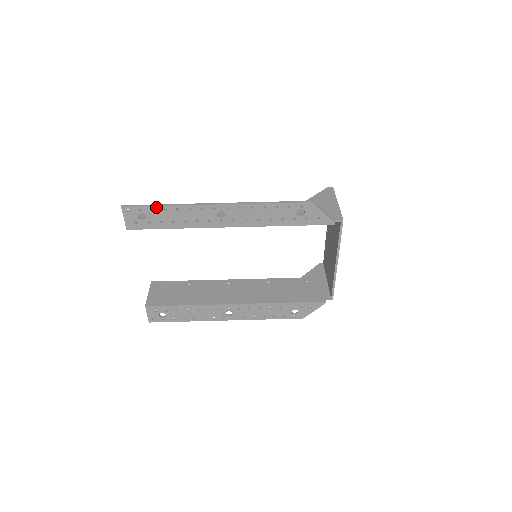
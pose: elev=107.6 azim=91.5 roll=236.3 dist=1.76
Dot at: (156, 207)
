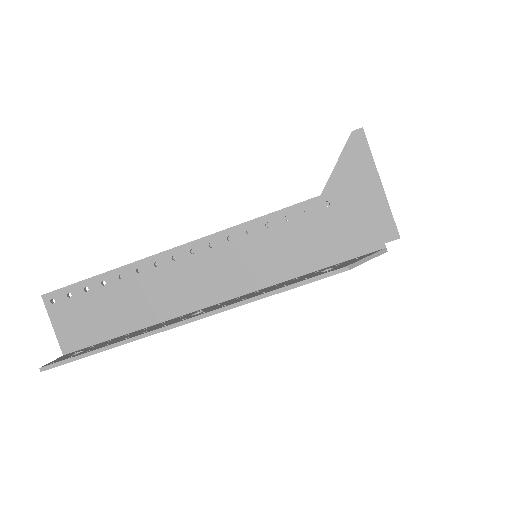
Dot at: (93, 354)
